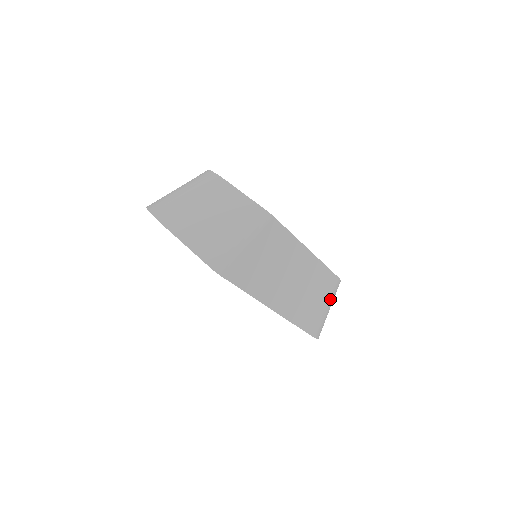
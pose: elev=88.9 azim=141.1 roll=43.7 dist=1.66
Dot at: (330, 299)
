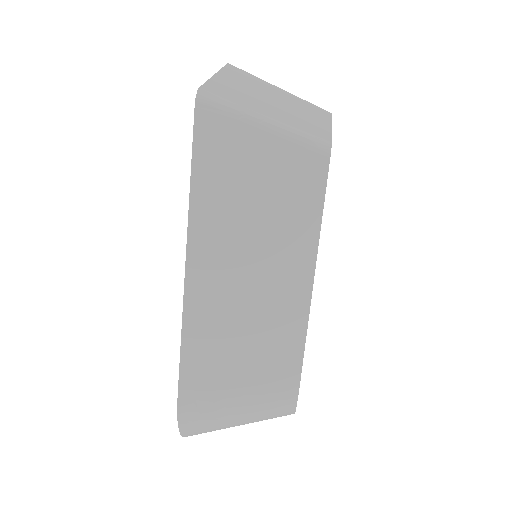
Dot at: (256, 398)
